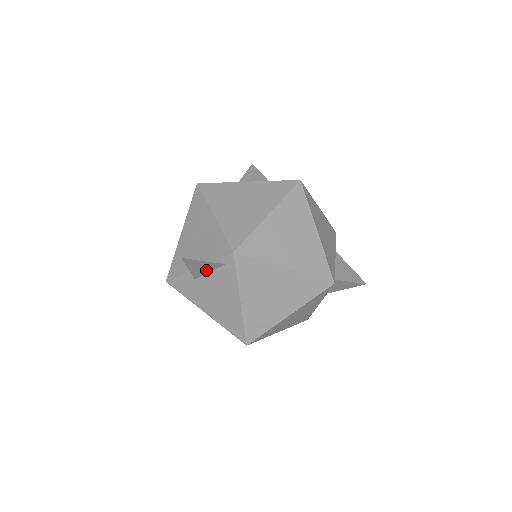
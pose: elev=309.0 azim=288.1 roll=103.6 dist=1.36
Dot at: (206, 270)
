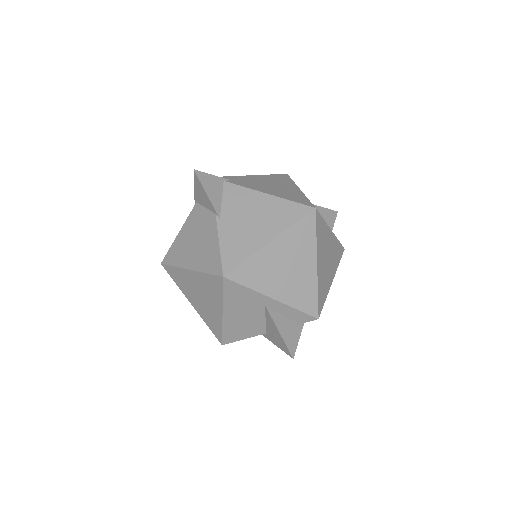
Dot at: occluded
